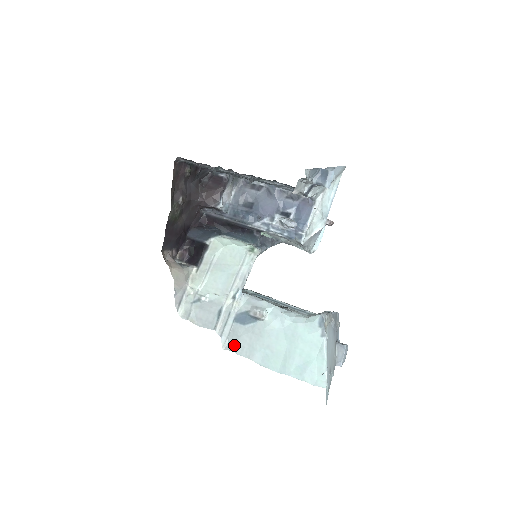
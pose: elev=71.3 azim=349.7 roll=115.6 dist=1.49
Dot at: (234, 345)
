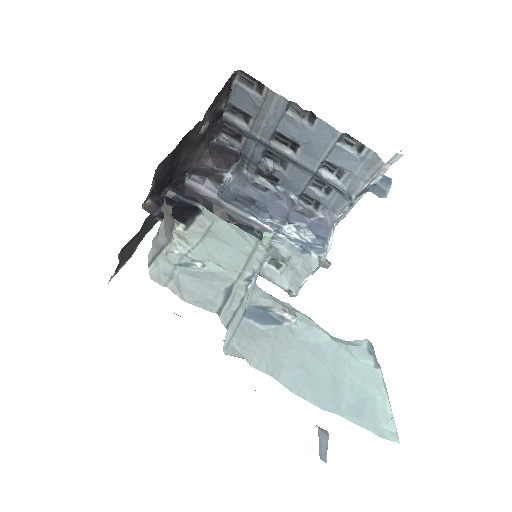
Dot at: (245, 350)
